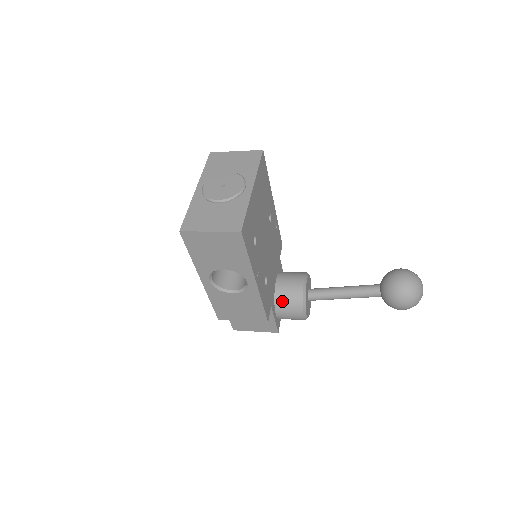
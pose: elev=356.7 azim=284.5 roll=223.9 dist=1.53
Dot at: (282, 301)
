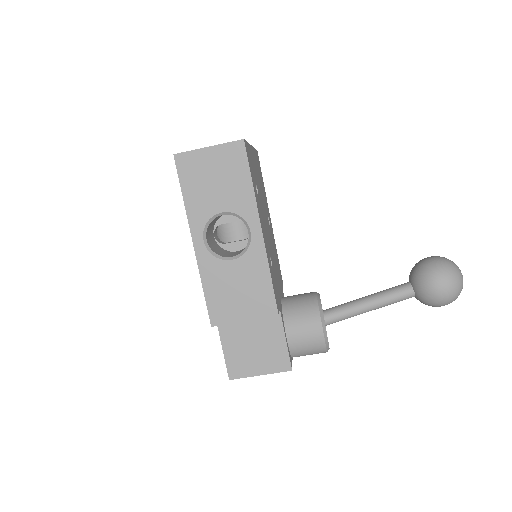
Dot at: (293, 313)
